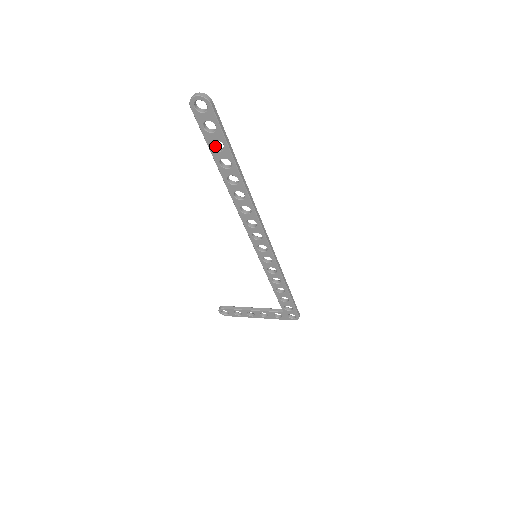
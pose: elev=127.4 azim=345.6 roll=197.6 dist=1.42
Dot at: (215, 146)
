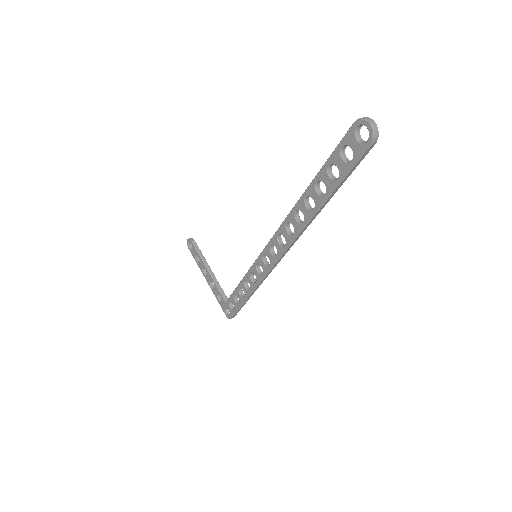
Dot at: (331, 168)
